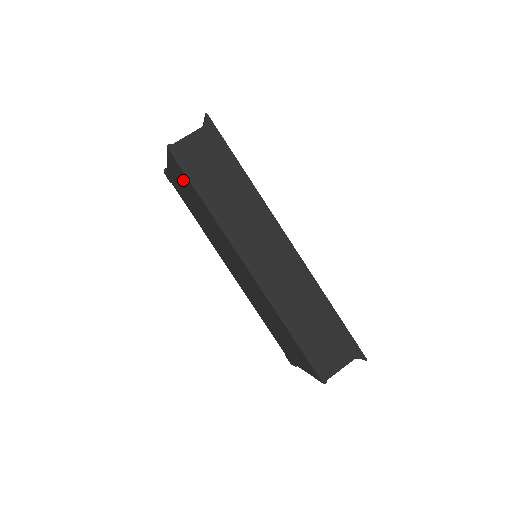
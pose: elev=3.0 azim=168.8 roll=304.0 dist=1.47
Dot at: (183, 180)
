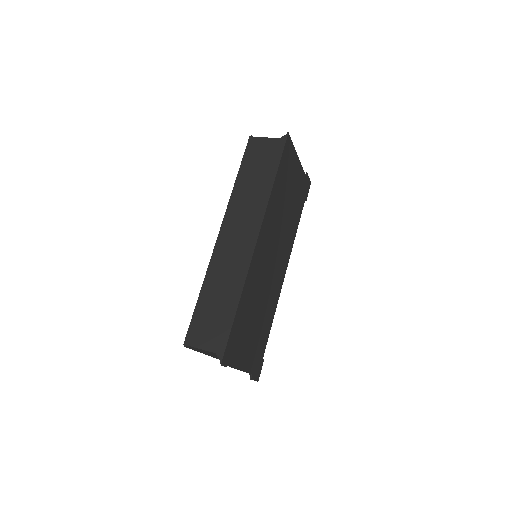
Dot at: occluded
